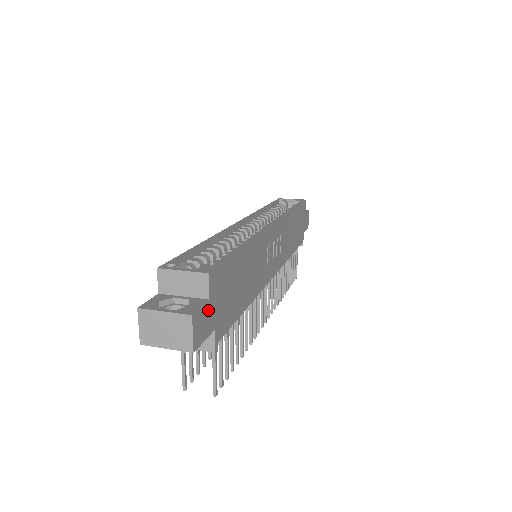
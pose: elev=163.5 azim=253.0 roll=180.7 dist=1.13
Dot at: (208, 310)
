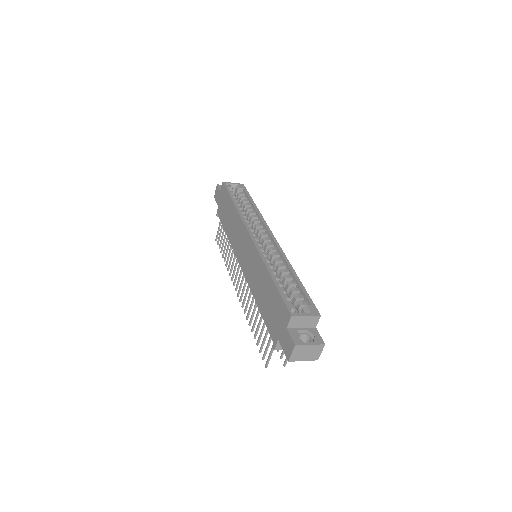
Dot at: occluded
